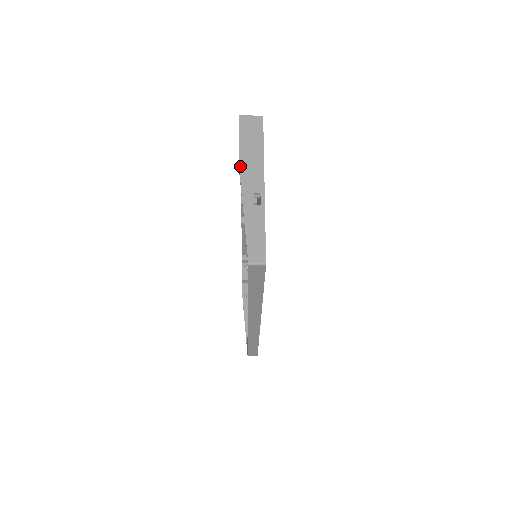
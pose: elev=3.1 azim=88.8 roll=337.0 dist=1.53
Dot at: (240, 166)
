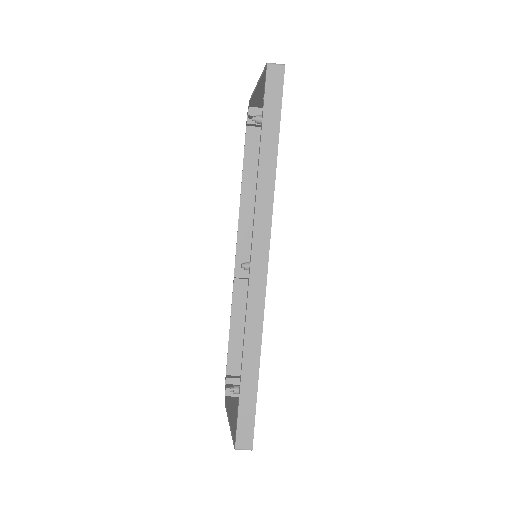
Dot at: occluded
